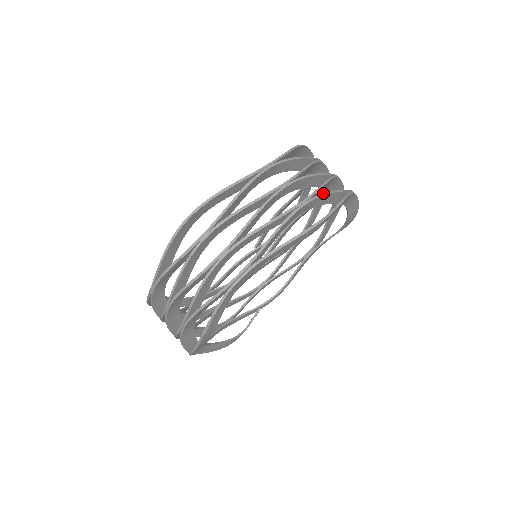
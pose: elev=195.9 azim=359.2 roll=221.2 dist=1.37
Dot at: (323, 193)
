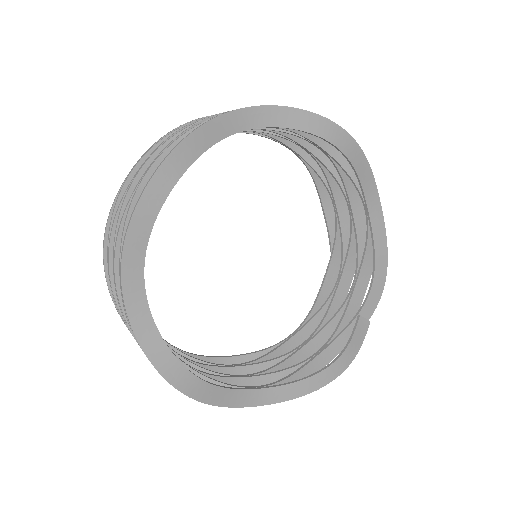
Dot at: (177, 138)
